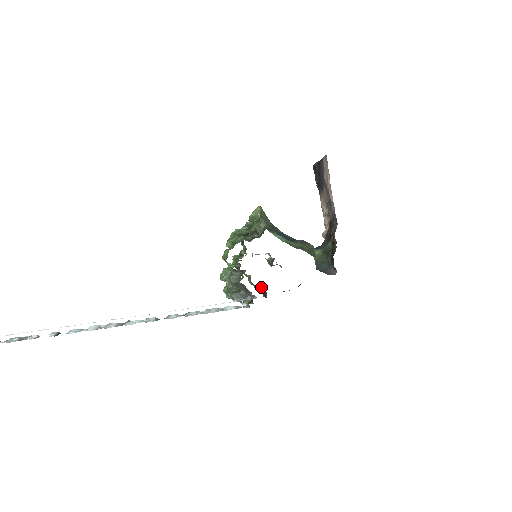
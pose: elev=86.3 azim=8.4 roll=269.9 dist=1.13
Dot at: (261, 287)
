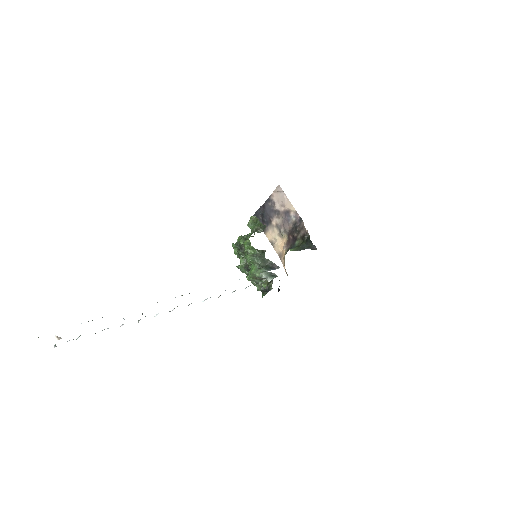
Dot at: occluded
